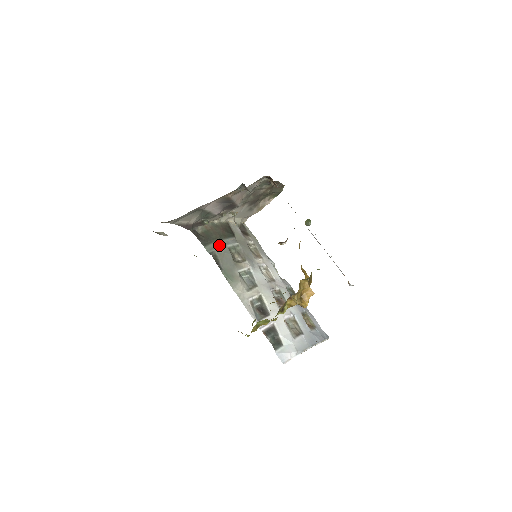
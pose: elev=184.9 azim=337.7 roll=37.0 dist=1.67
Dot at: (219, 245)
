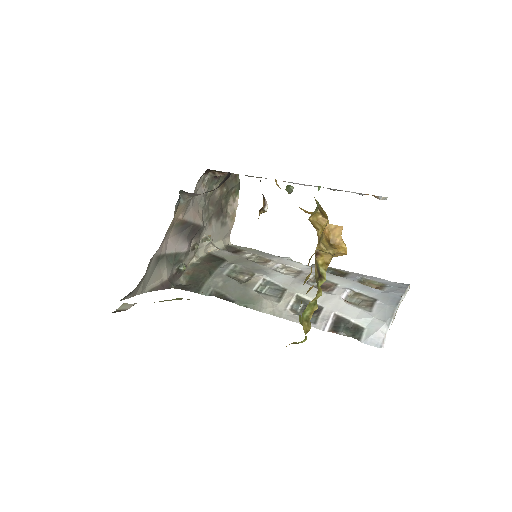
Dot at: (214, 280)
